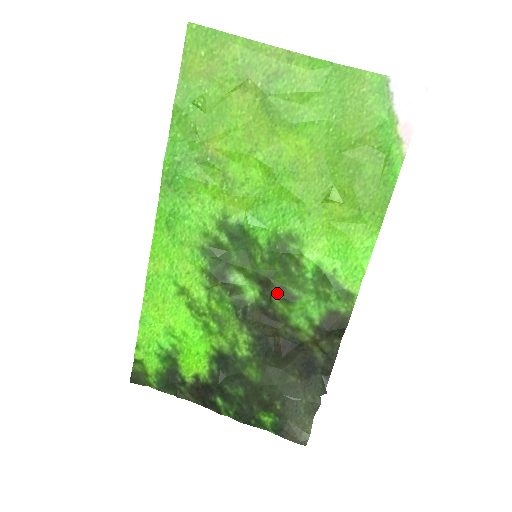
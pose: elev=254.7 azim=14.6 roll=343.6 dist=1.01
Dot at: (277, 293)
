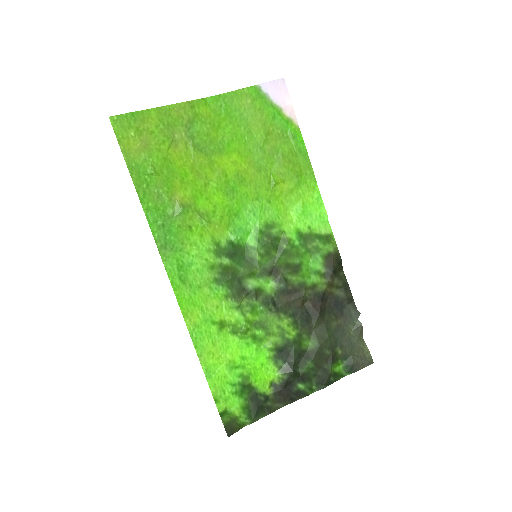
Dot at: (286, 271)
